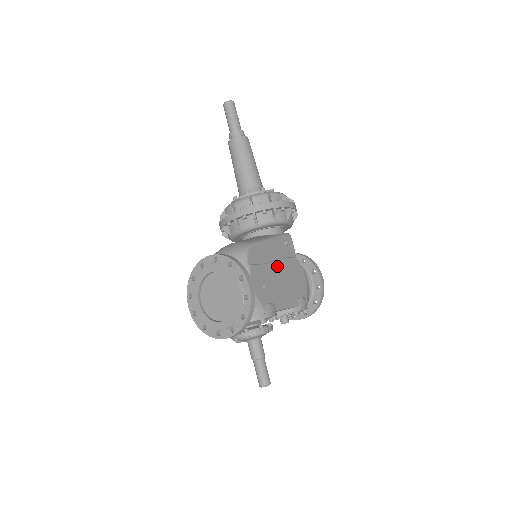
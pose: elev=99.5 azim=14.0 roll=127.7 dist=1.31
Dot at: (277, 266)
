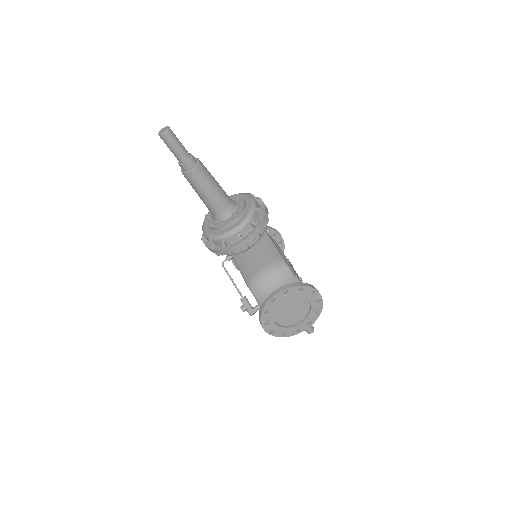
Dot at: (285, 257)
